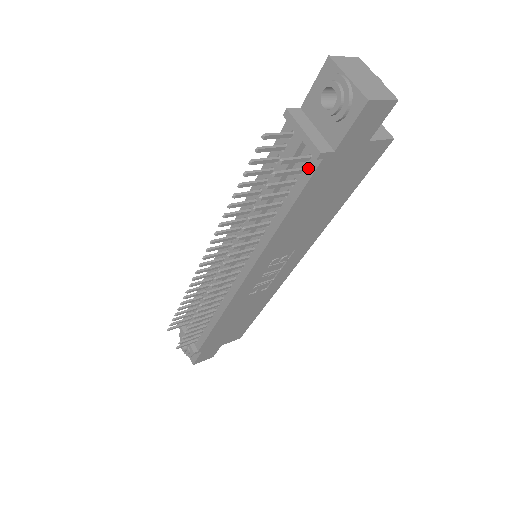
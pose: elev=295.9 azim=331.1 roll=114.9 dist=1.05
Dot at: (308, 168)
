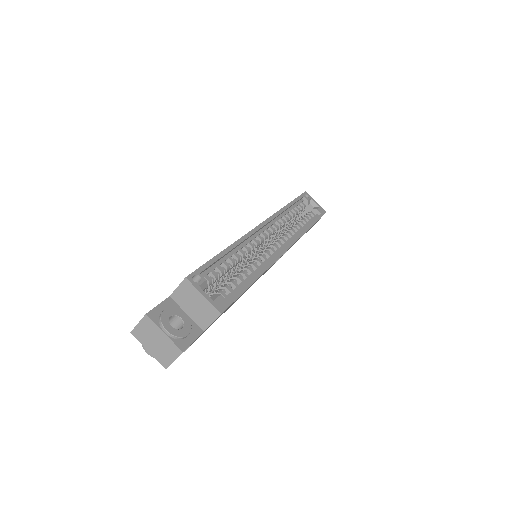
Dot at: occluded
